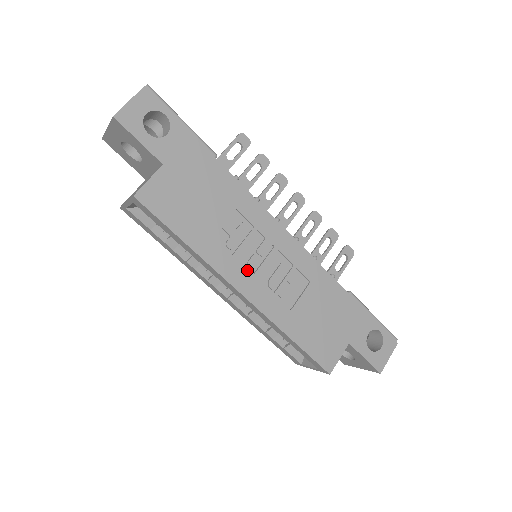
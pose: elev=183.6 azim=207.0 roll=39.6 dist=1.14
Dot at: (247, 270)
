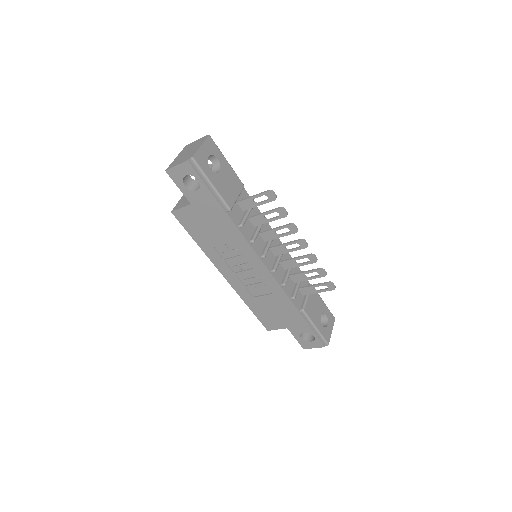
Dot at: (231, 270)
